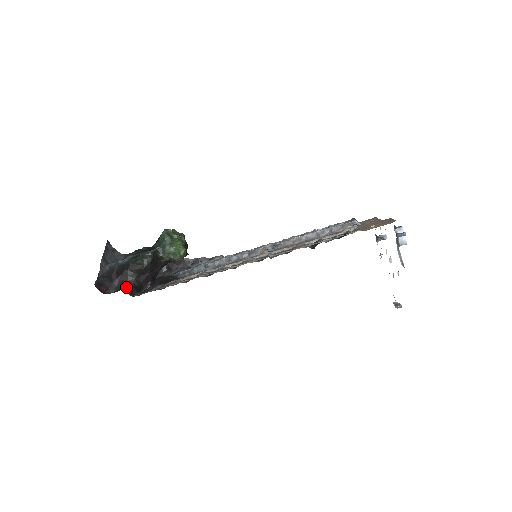
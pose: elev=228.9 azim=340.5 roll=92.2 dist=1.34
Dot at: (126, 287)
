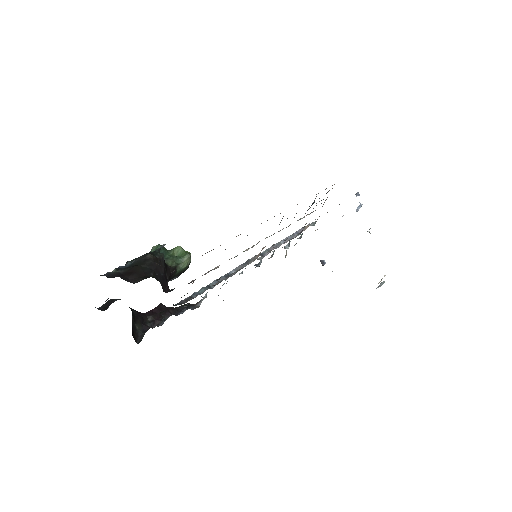
Dot at: occluded
